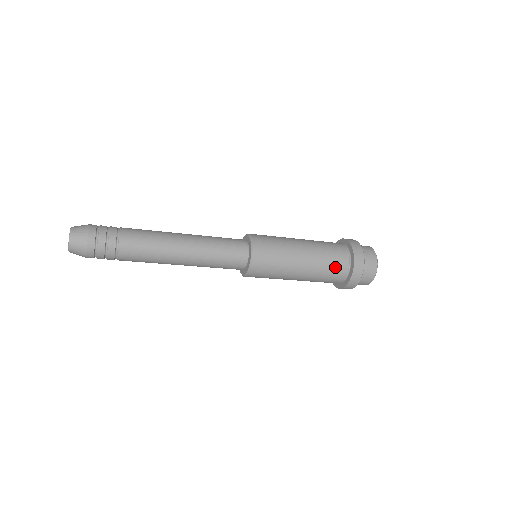
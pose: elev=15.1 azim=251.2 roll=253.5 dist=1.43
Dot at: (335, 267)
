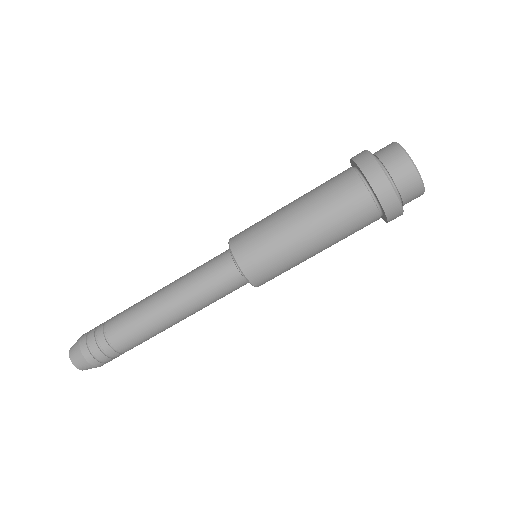
Dot at: (333, 179)
